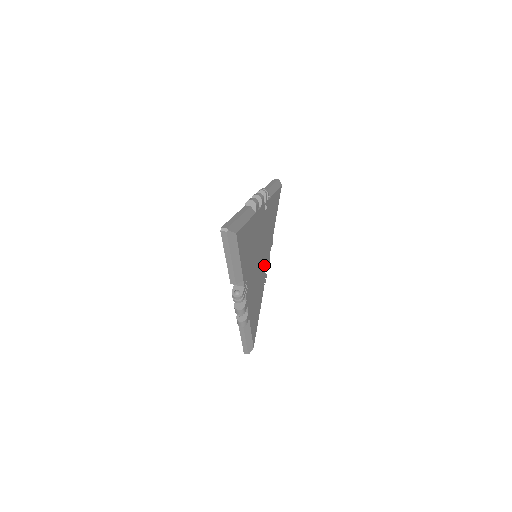
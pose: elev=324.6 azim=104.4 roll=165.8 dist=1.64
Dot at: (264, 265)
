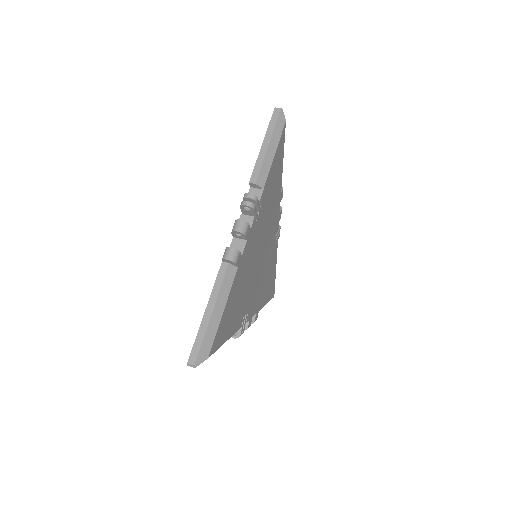
Dot at: (272, 238)
